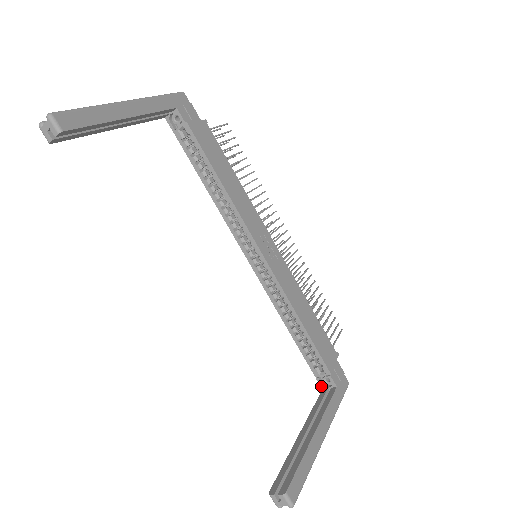
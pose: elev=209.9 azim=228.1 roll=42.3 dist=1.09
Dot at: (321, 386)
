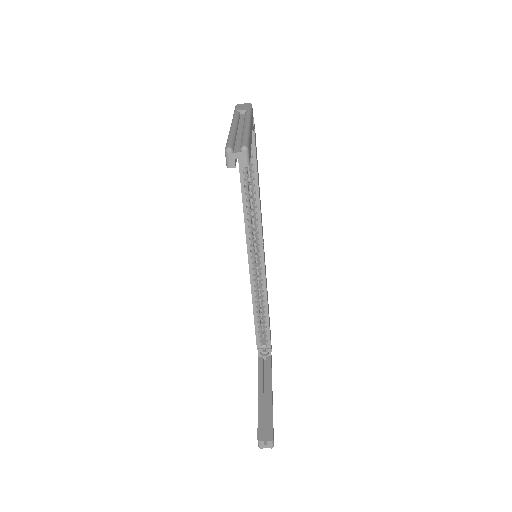
Dot at: (259, 355)
